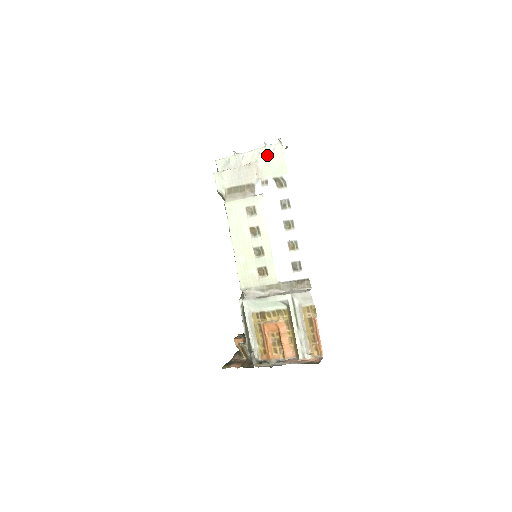
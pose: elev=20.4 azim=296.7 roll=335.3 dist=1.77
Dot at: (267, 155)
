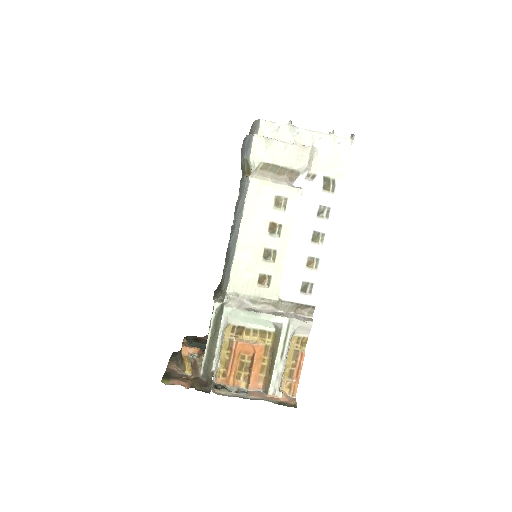
Dot at: (328, 146)
